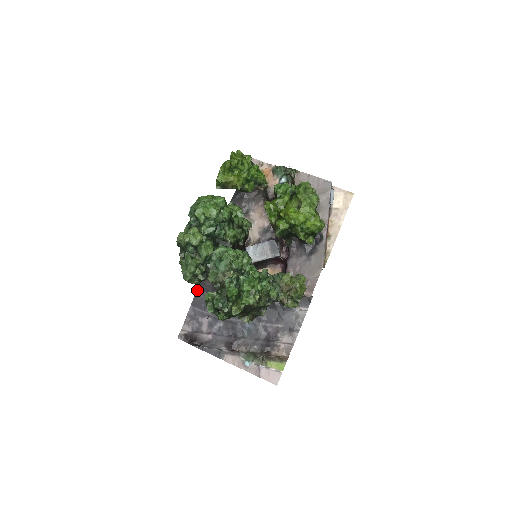
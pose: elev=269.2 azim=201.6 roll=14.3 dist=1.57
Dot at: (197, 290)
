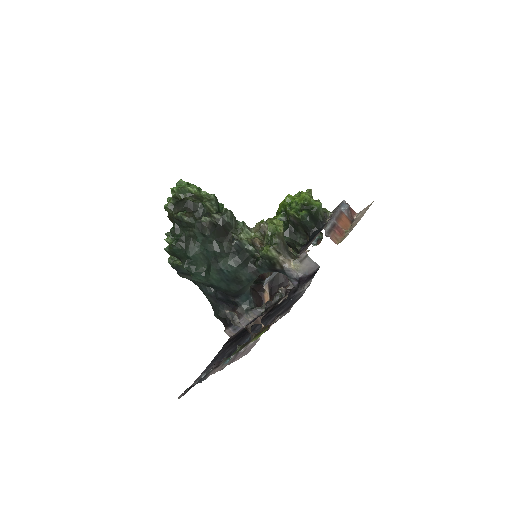
Dot at: occluded
